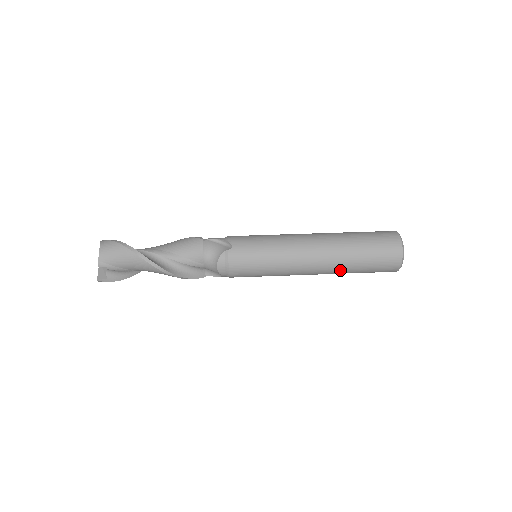
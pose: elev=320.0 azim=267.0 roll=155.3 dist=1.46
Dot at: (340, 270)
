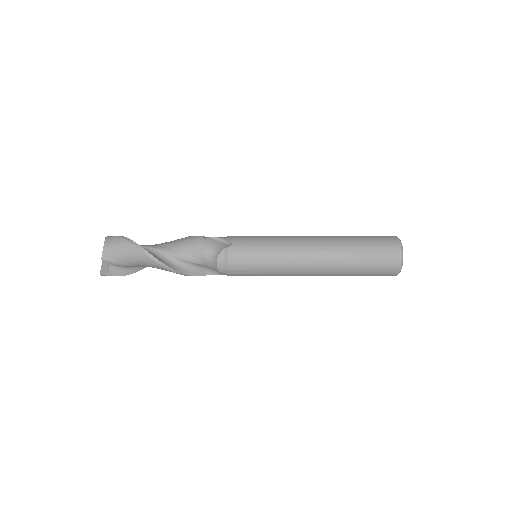
Dot at: (339, 272)
